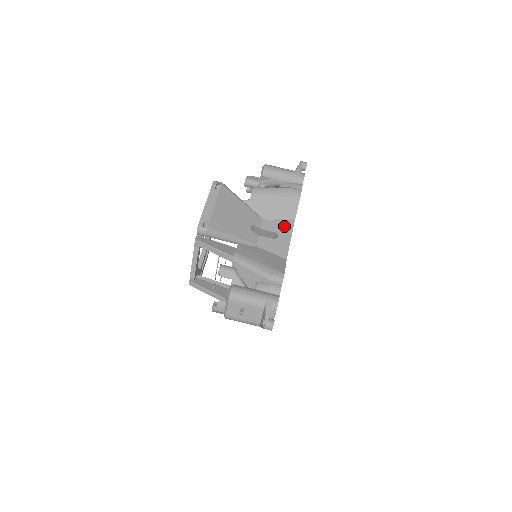
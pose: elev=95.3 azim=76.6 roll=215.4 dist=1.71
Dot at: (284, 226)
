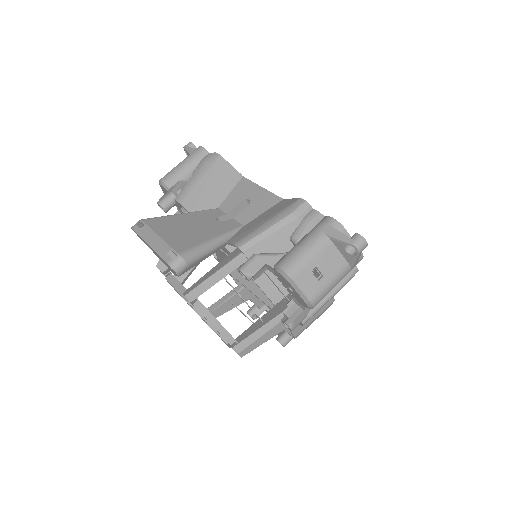
Dot at: (242, 189)
